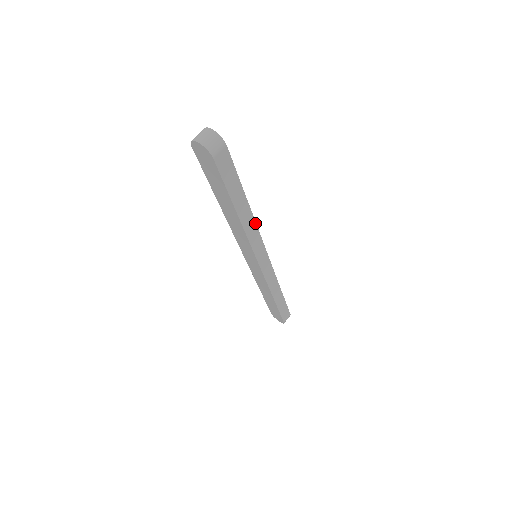
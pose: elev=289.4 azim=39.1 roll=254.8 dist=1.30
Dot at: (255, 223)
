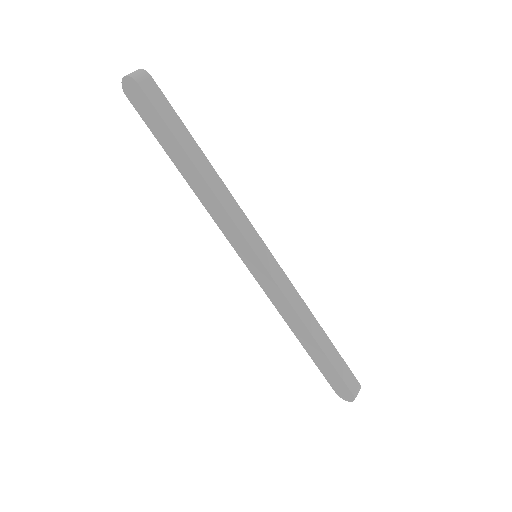
Dot at: (226, 189)
